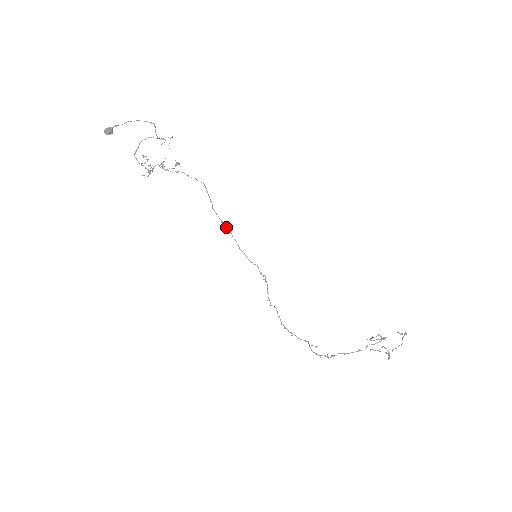
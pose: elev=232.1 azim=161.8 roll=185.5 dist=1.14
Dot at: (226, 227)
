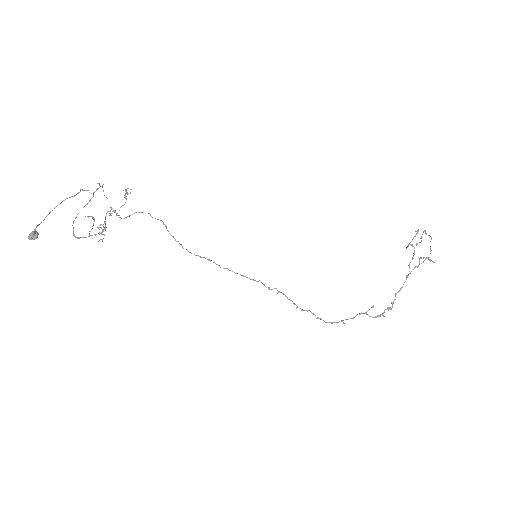
Dot at: (208, 260)
